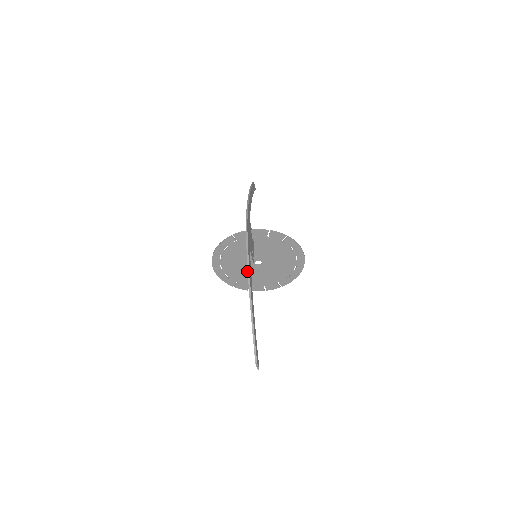
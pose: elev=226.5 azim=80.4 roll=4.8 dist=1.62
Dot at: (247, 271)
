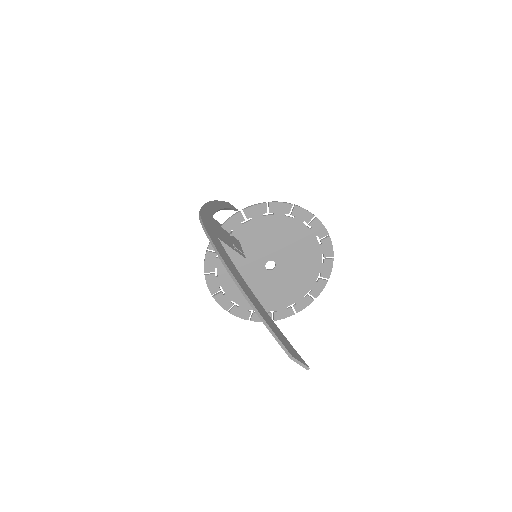
Dot at: (268, 287)
